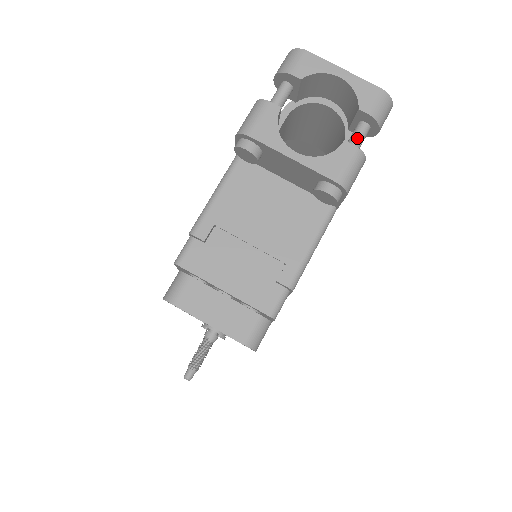
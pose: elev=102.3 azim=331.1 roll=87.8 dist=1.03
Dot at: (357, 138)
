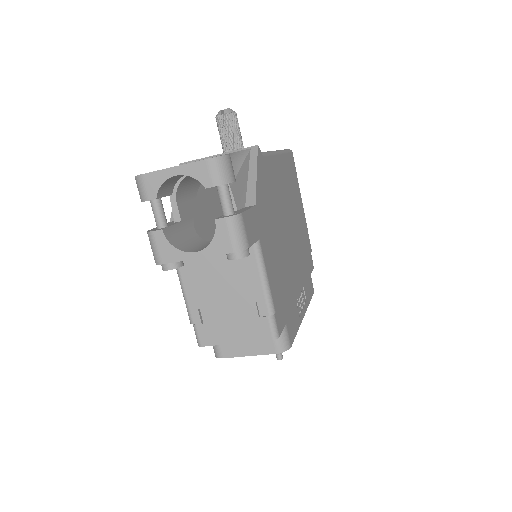
Dot at: (224, 202)
